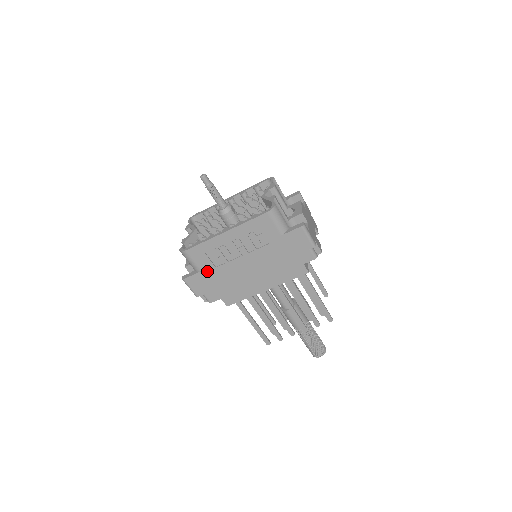
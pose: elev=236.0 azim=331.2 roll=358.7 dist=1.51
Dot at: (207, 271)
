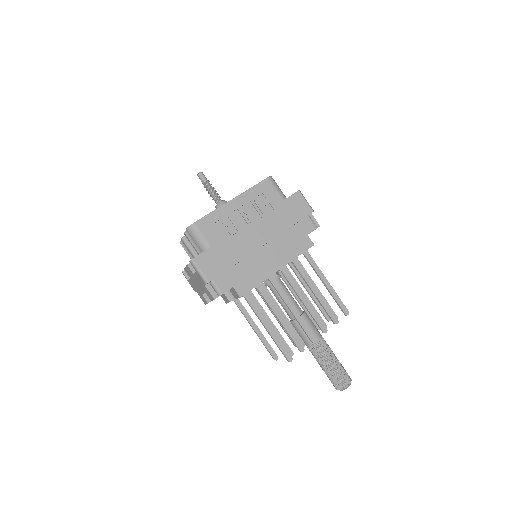
Dot at: (217, 246)
